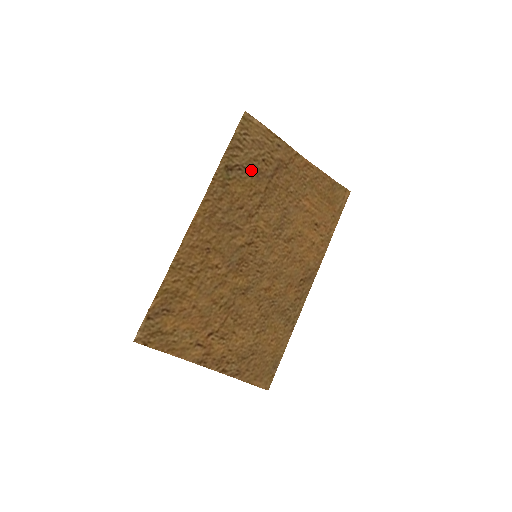
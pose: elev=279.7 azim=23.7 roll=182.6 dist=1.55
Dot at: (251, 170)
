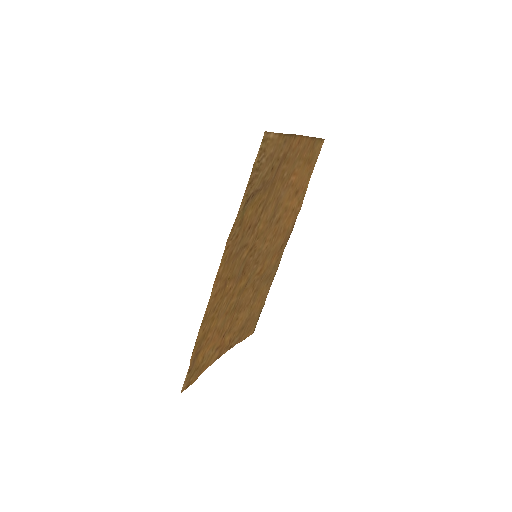
Dot at: (261, 188)
